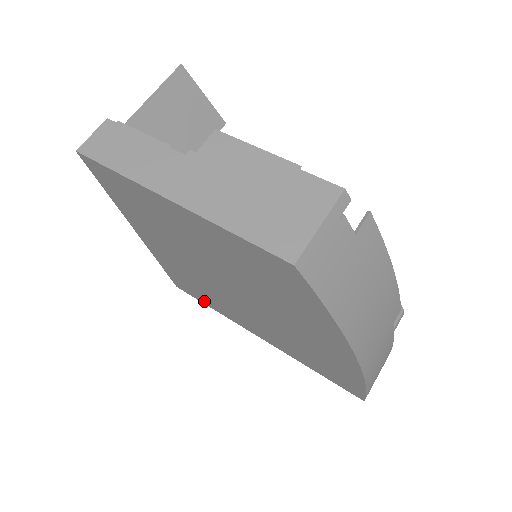
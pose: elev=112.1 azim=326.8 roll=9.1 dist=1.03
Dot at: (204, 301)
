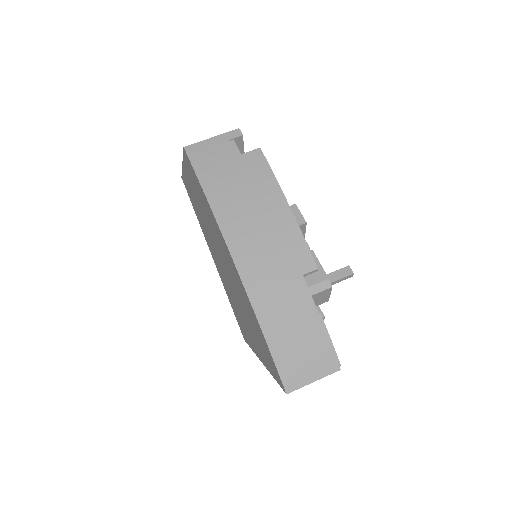
Dot at: (246, 338)
